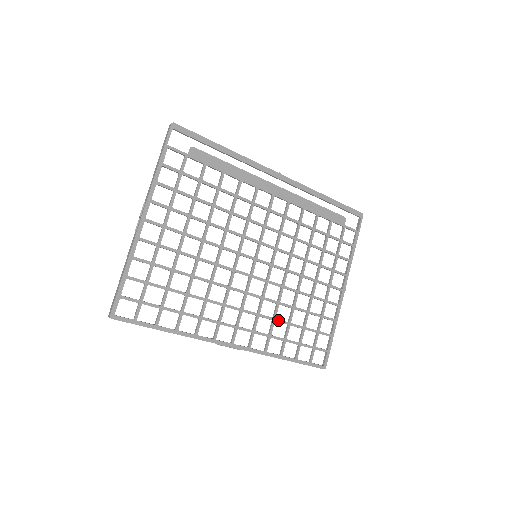
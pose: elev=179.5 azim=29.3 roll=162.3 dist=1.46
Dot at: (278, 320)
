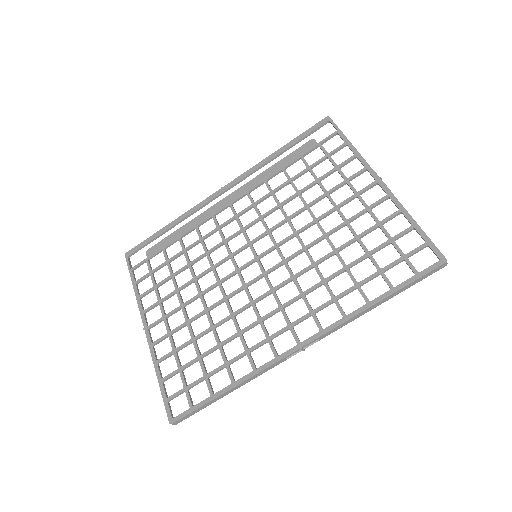
Dot at: (329, 278)
